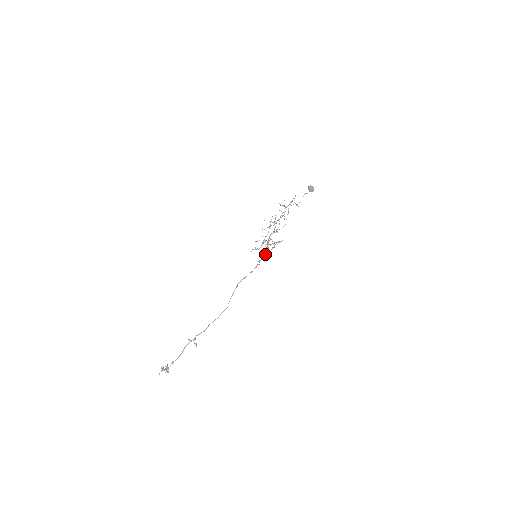
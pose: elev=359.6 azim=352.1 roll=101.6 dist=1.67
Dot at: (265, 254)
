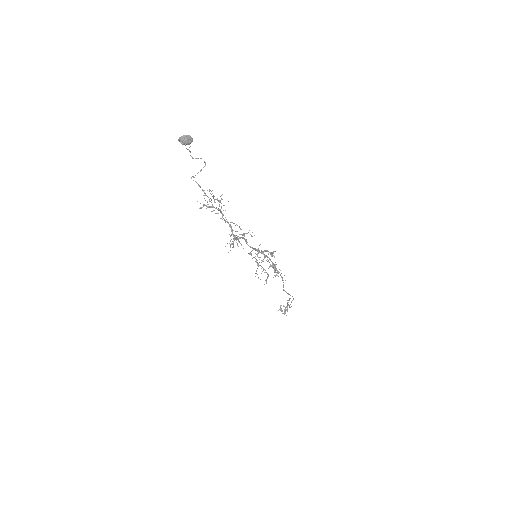
Dot at: (271, 261)
